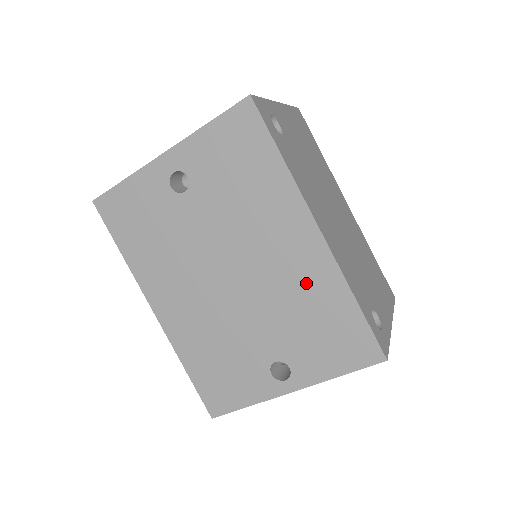
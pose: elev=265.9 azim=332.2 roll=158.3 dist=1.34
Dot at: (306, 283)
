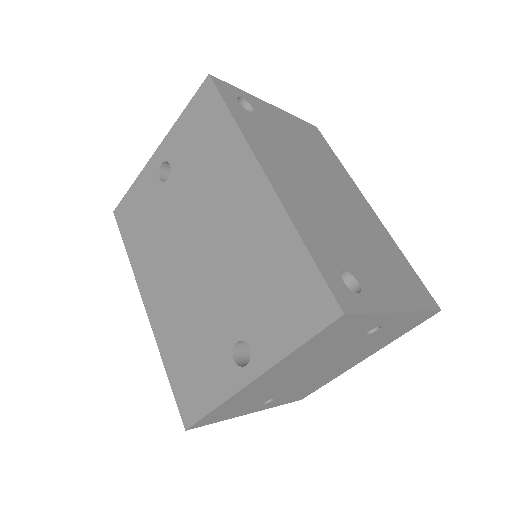
Dot at: (257, 237)
